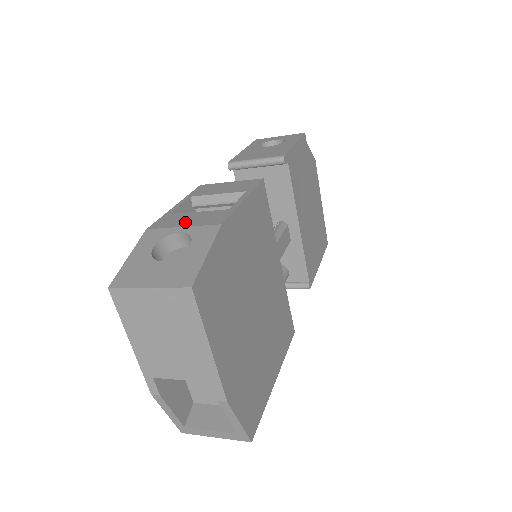
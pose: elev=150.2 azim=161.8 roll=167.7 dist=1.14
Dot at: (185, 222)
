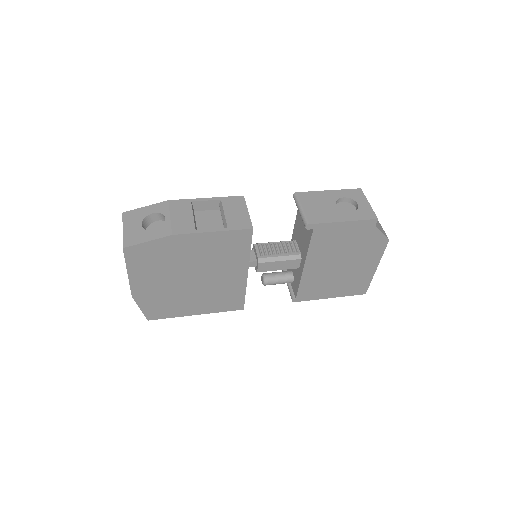
Dot at: (177, 215)
